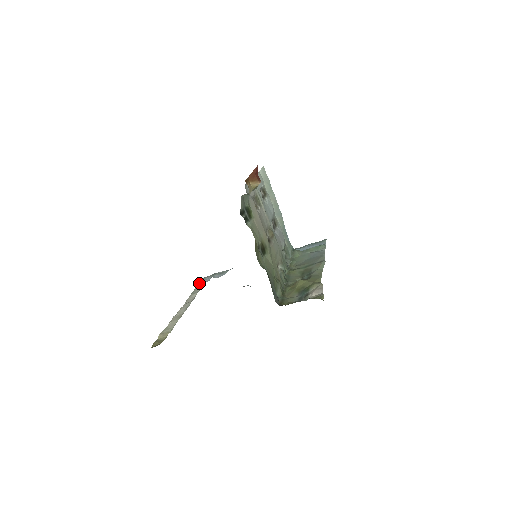
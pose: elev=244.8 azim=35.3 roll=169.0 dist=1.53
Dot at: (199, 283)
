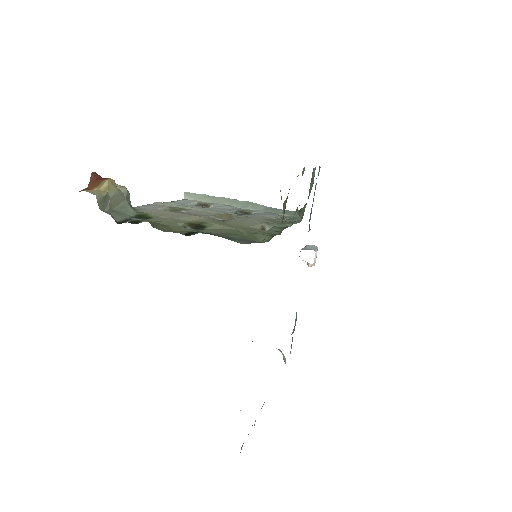
Dot at: (283, 356)
